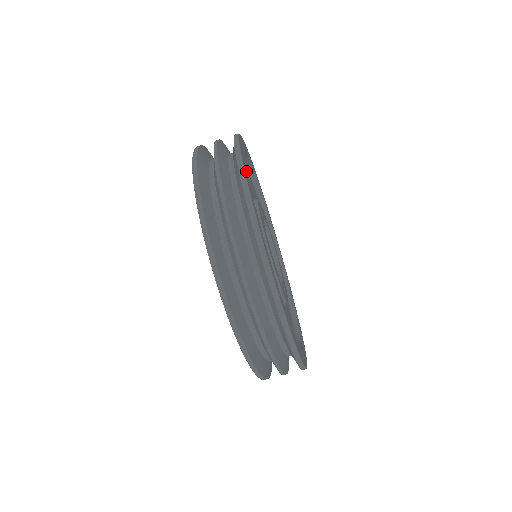
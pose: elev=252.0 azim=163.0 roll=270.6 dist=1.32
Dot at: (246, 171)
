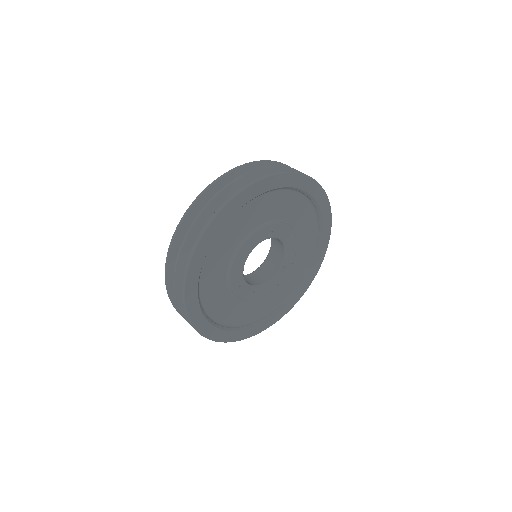
Dot at: (238, 204)
